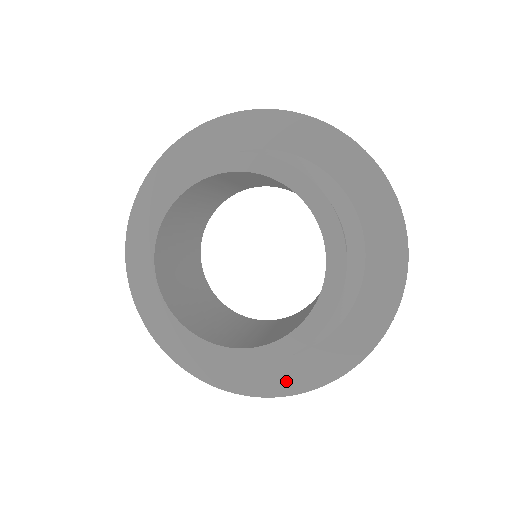
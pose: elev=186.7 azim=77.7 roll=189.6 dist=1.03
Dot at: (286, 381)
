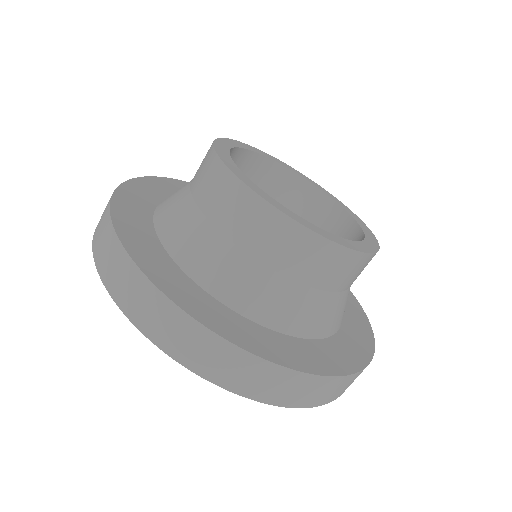
Dot at: (332, 361)
